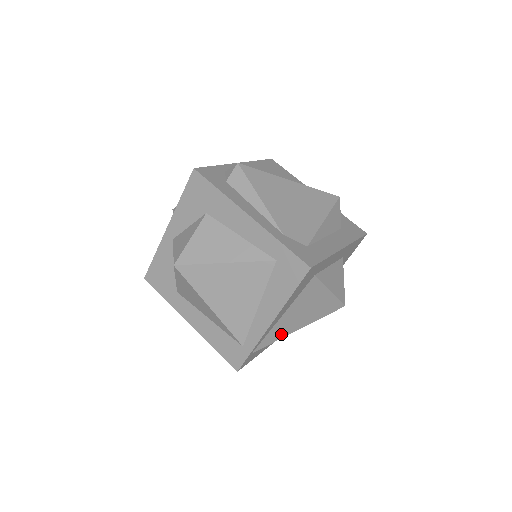
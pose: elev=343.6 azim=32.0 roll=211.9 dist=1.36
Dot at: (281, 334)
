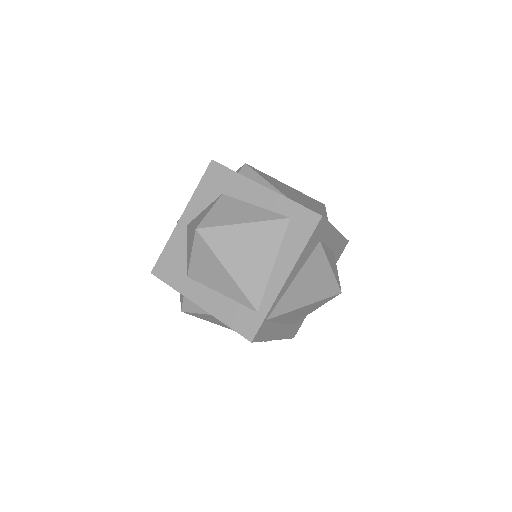
Dot at: (291, 305)
